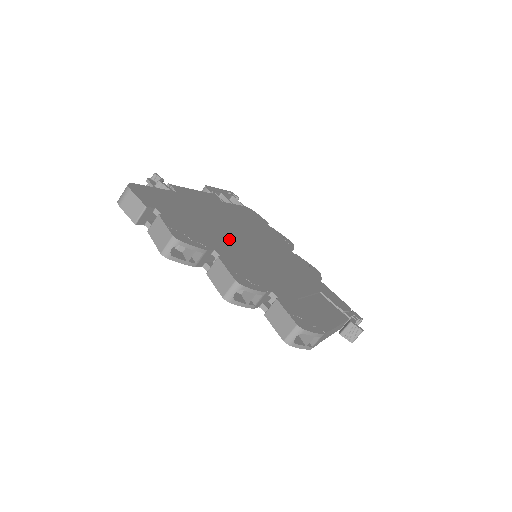
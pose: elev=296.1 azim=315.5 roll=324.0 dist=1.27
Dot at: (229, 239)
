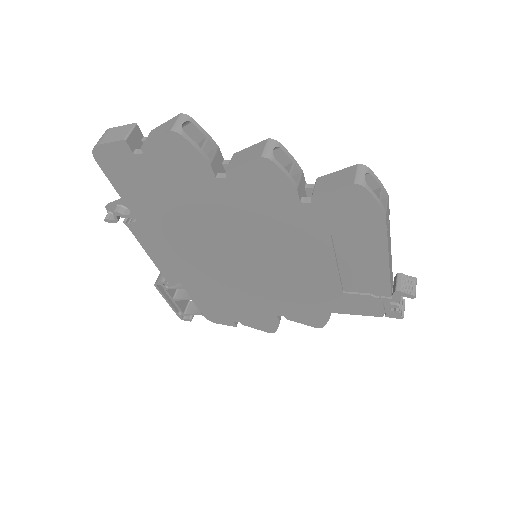
Dot at: occluded
